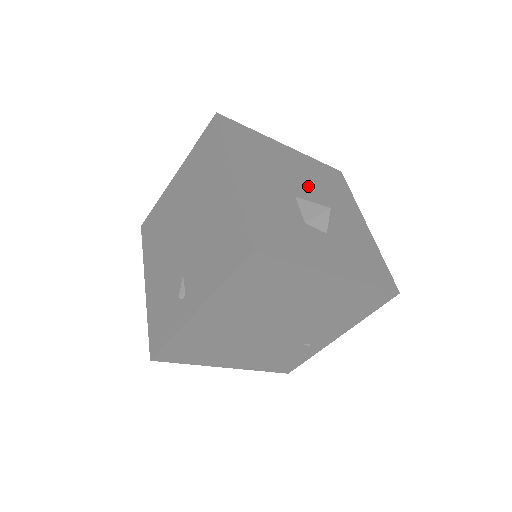
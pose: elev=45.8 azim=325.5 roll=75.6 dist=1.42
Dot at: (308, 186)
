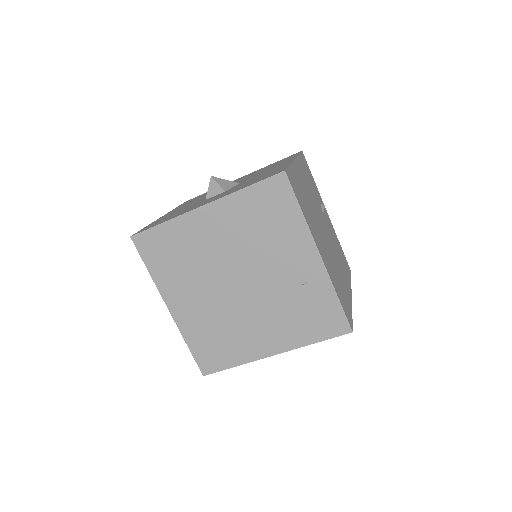
Dot at: (239, 181)
